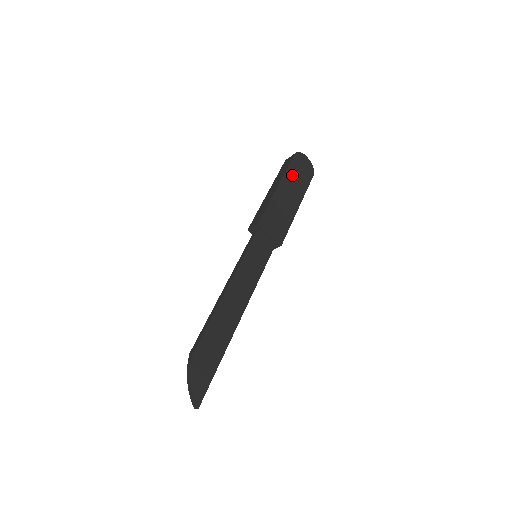
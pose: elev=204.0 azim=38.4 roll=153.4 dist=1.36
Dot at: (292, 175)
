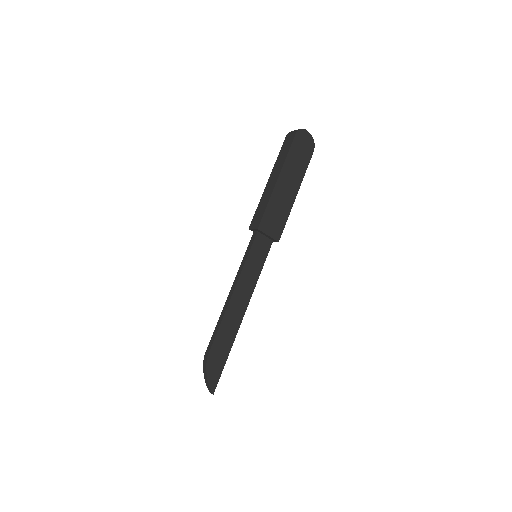
Dot at: (292, 161)
